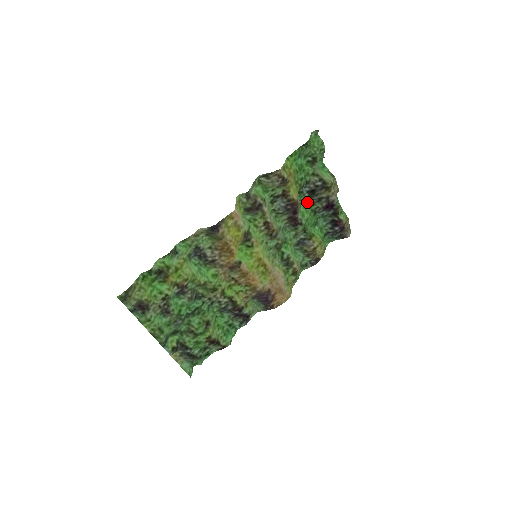
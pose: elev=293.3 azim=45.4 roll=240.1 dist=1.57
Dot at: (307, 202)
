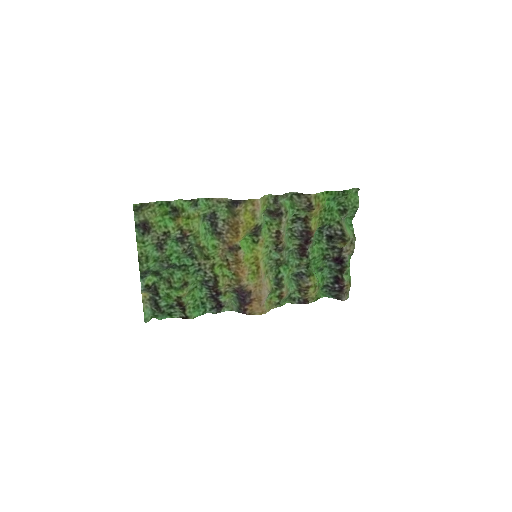
Dot at: (322, 245)
